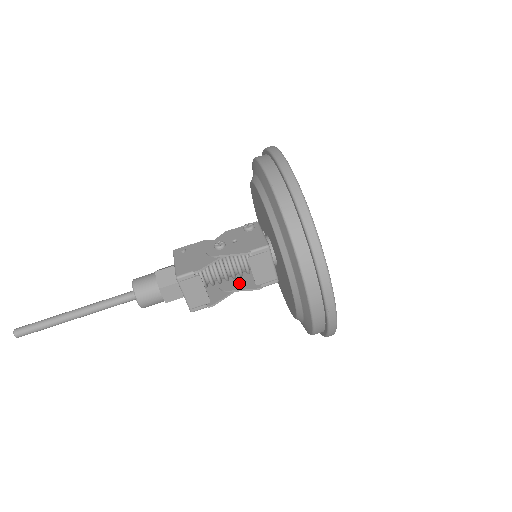
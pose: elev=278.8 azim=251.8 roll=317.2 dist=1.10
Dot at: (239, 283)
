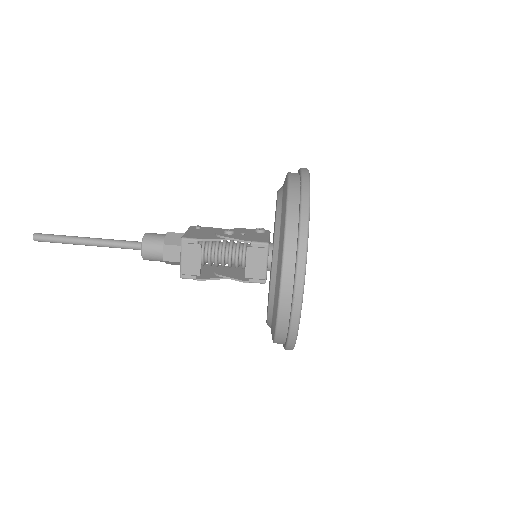
Dot at: (232, 274)
